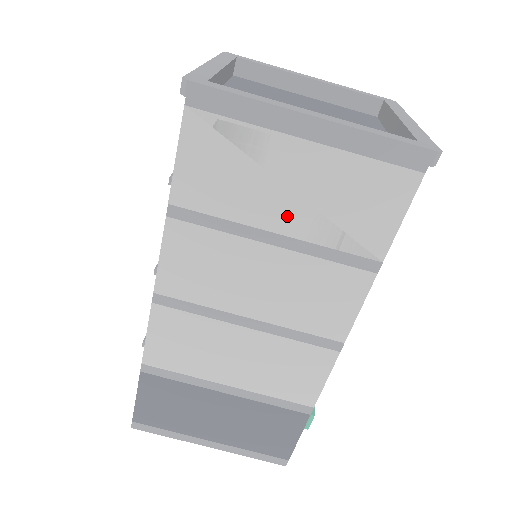
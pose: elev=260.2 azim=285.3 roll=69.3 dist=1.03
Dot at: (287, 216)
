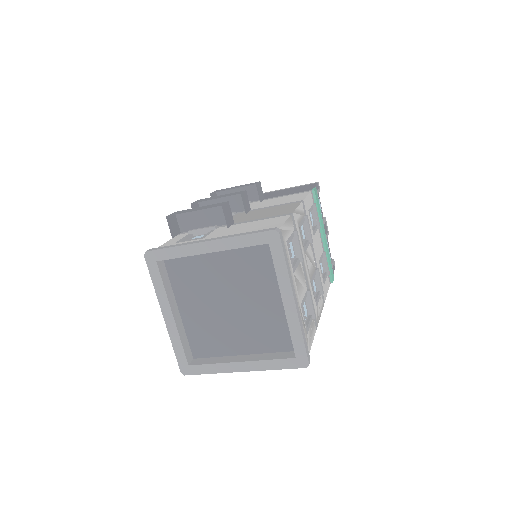
Dot at: occluded
